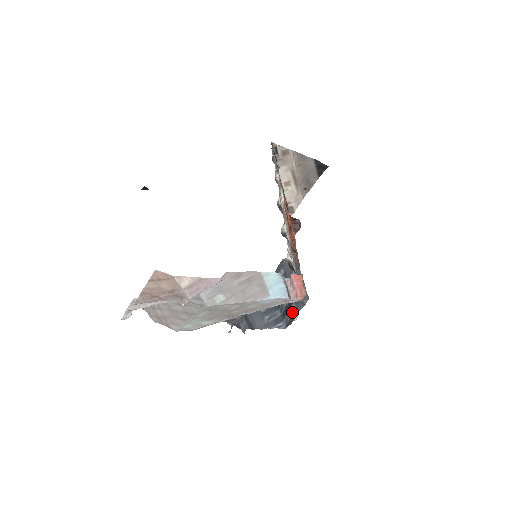
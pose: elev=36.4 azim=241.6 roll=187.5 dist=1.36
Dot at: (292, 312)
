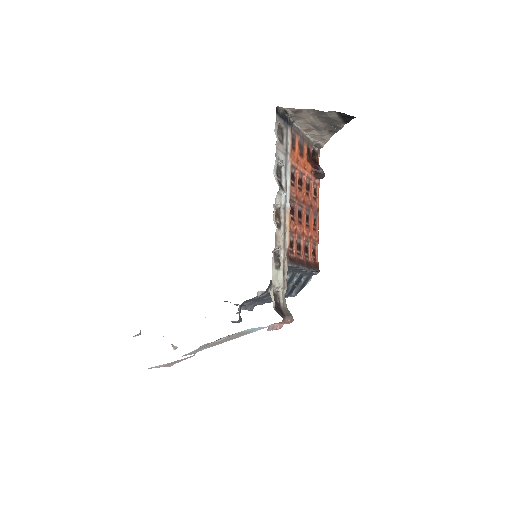
Dot at: (303, 282)
